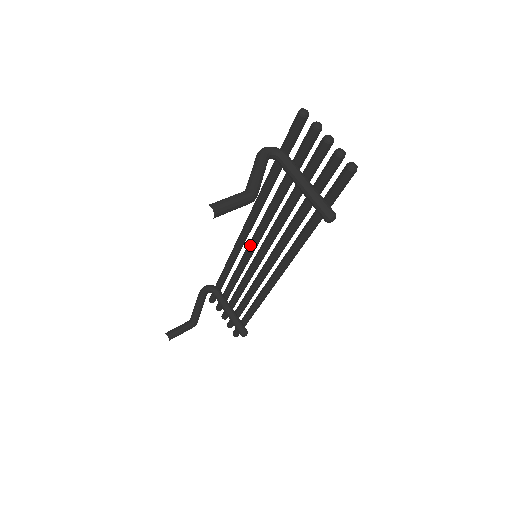
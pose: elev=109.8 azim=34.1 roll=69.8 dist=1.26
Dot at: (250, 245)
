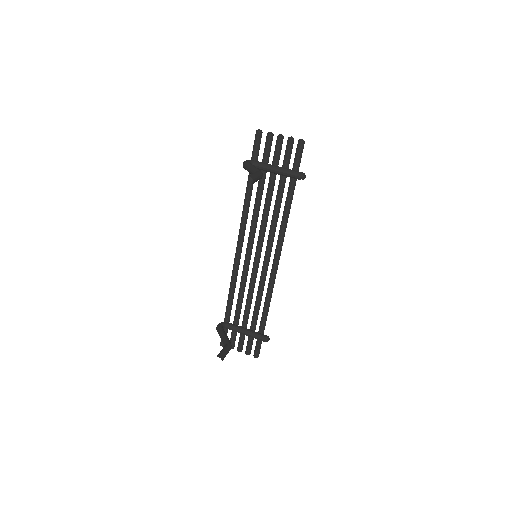
Dot at: (248, 253)
